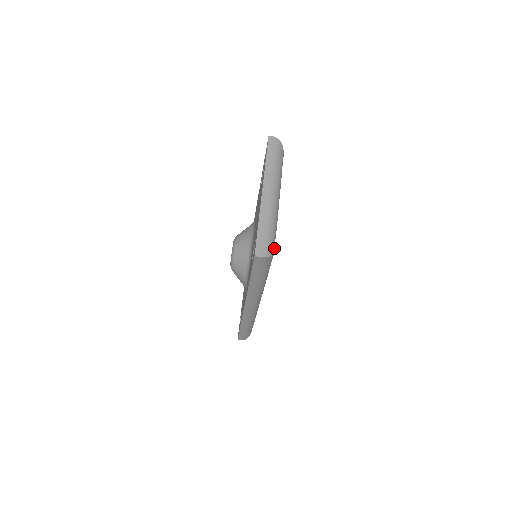
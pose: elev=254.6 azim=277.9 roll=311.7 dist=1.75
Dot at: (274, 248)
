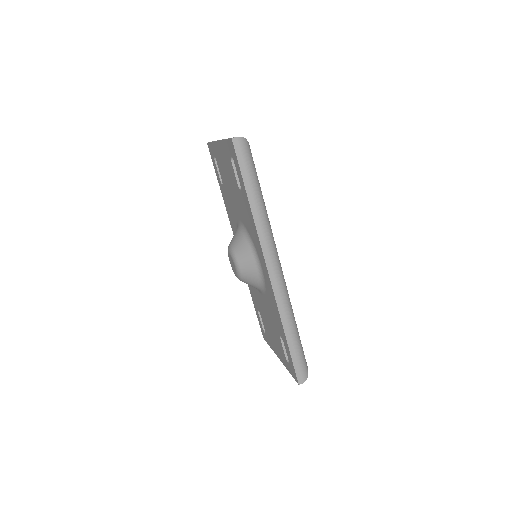
Dot at: occluded
